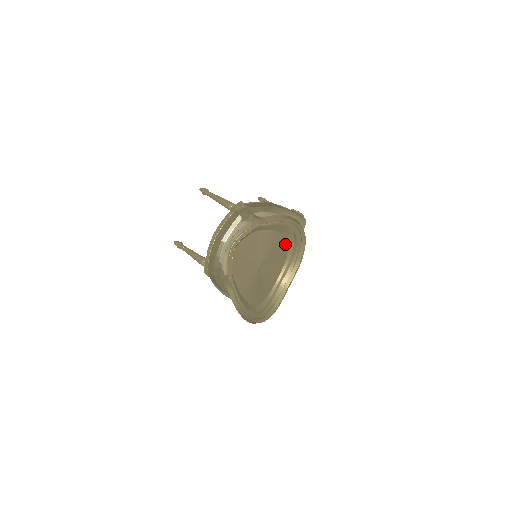
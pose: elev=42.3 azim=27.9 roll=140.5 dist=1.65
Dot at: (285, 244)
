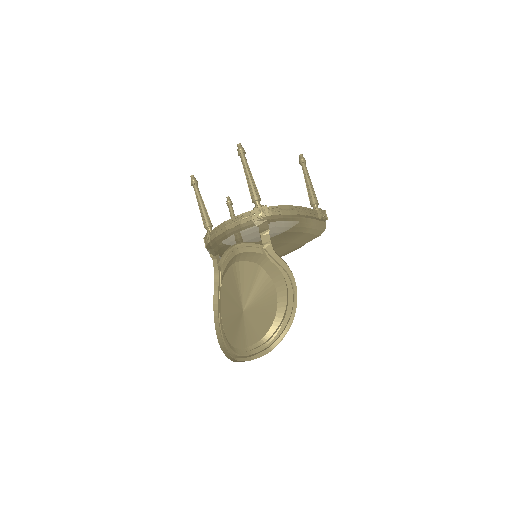
Dot at: (272, 316)
